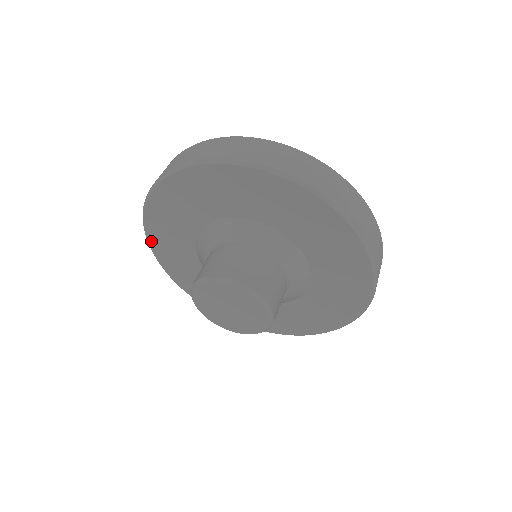
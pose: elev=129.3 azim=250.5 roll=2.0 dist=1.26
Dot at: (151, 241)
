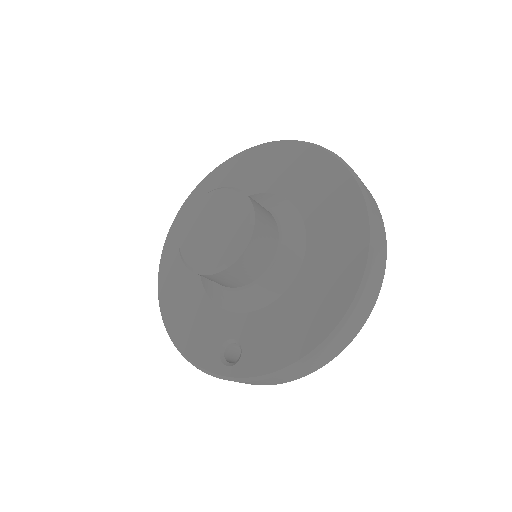
Dot at: (163, 260)
